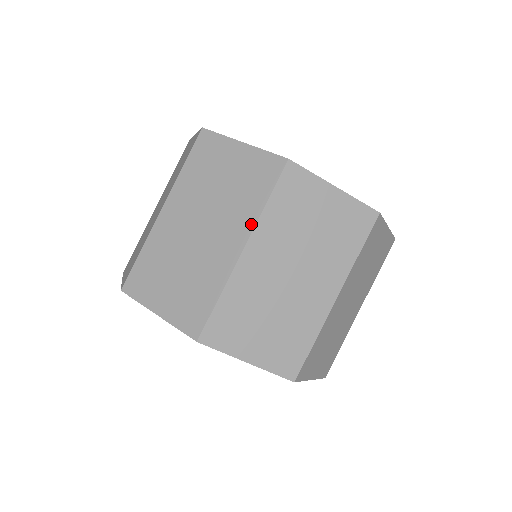
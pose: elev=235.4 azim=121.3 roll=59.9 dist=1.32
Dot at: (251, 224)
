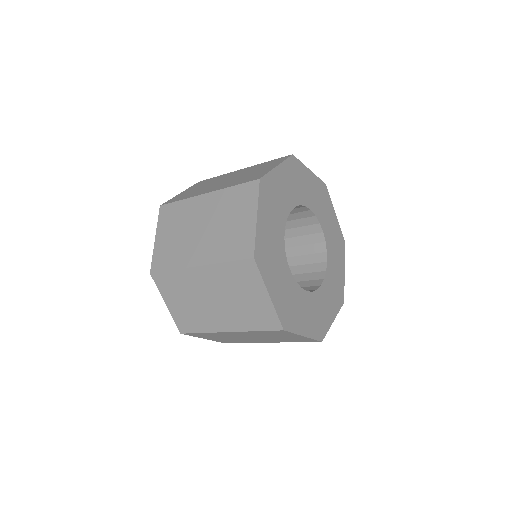
Dot at: (212, 261)
